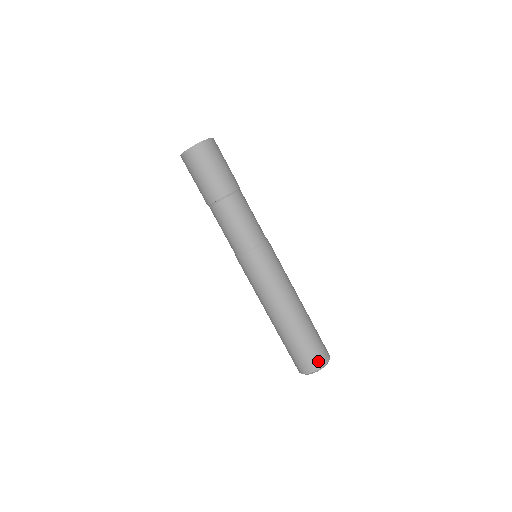
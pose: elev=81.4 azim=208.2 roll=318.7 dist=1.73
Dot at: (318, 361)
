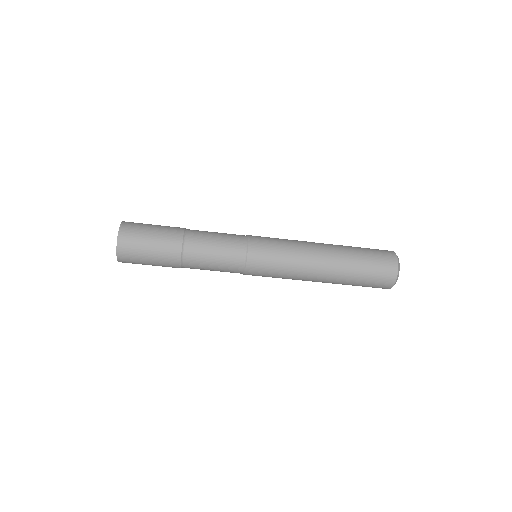
Dot at: (390, 269)
